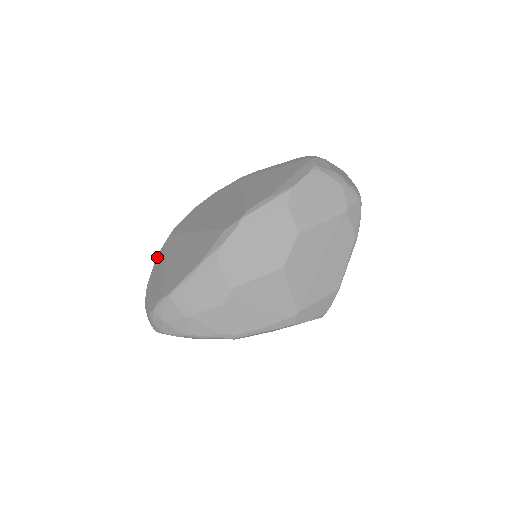
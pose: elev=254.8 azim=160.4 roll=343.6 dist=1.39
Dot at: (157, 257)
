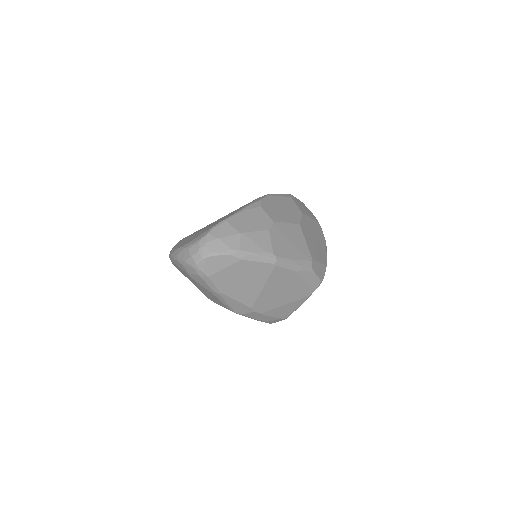
Dot at: occluded
